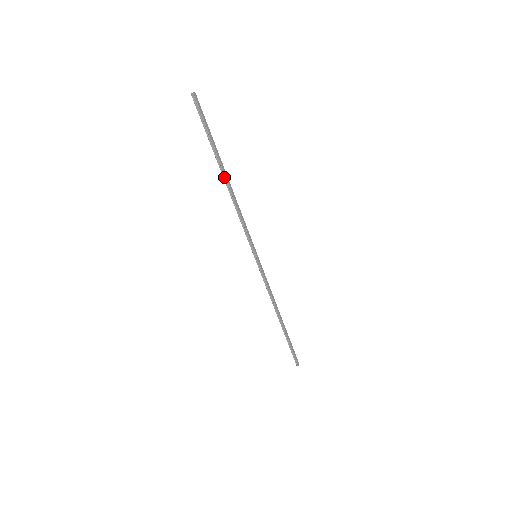
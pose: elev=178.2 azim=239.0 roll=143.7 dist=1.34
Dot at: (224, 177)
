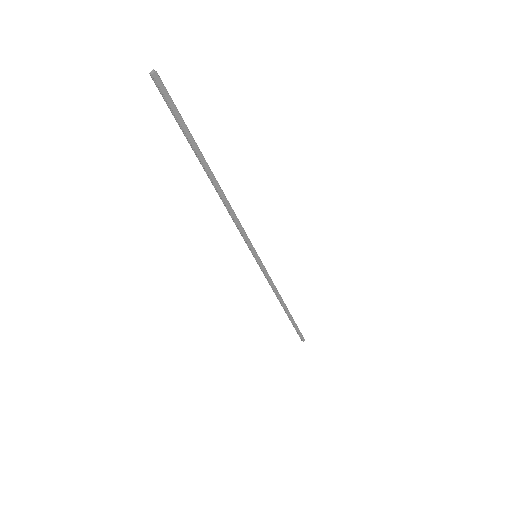
Dot at: (210, 178)
